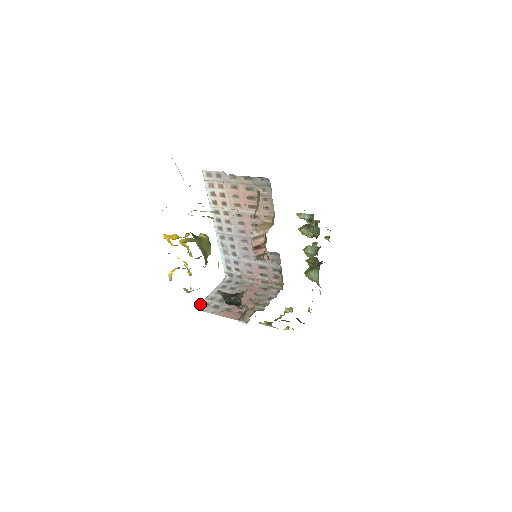
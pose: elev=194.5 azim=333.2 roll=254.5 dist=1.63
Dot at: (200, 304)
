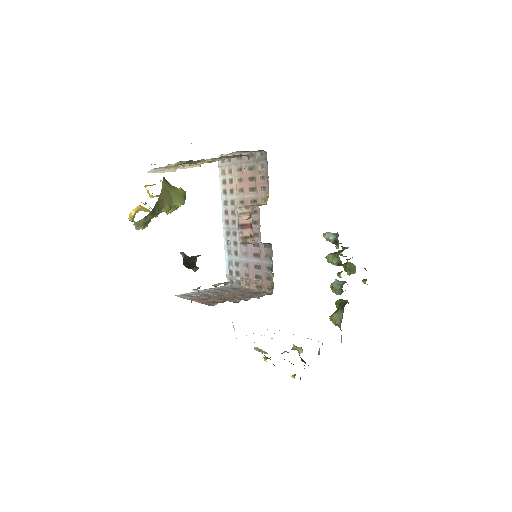
Dot at: (183, 294)
